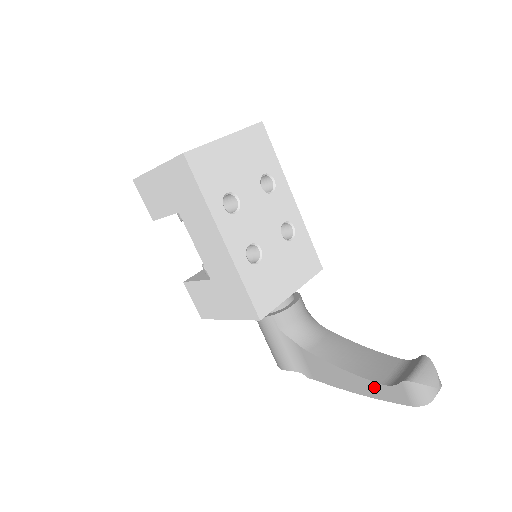
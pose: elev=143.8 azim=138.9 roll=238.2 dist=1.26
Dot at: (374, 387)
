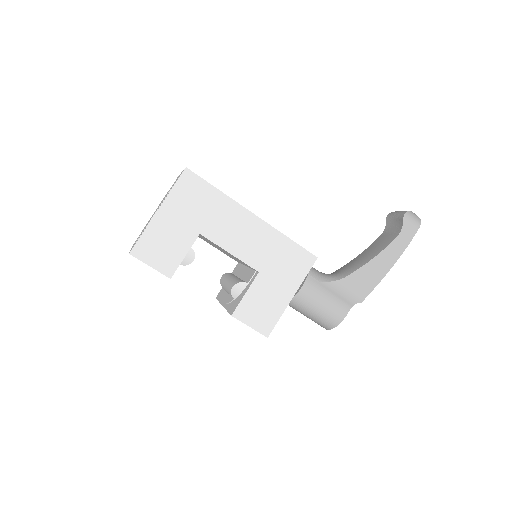
Dot at: (396, 245)
